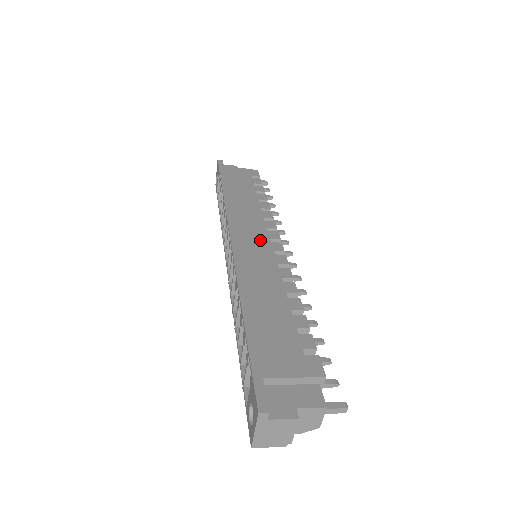
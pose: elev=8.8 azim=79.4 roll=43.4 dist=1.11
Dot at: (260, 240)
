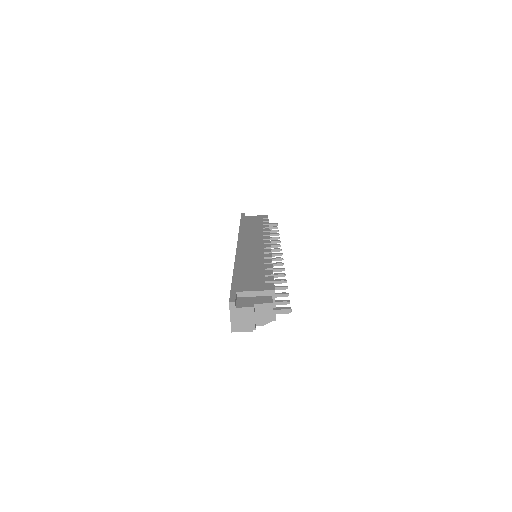
Dot at: (256, 244)
